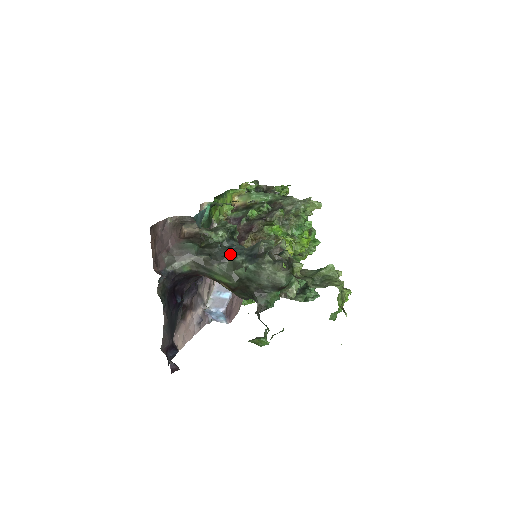
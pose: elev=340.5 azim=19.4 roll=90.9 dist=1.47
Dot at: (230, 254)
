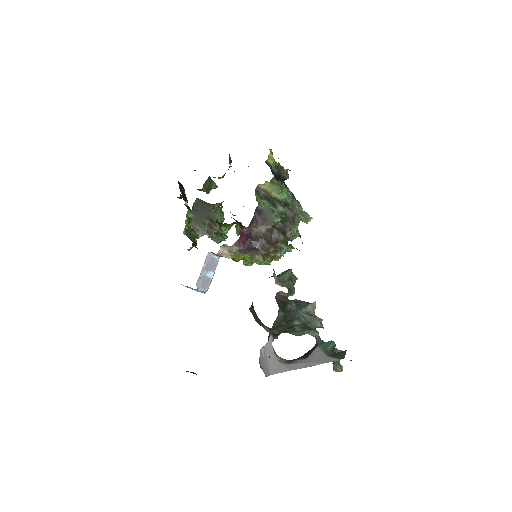
Dot at: (293, 318)
